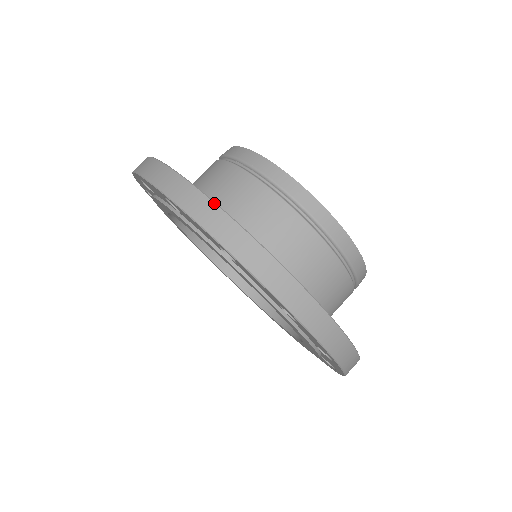
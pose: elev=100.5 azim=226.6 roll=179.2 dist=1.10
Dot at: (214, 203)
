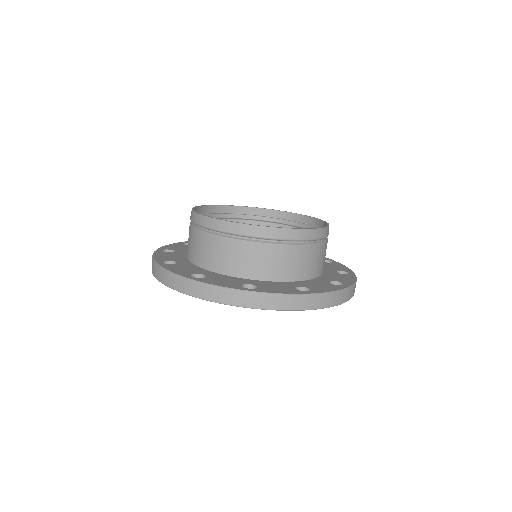
Dot at: (221, 287)
